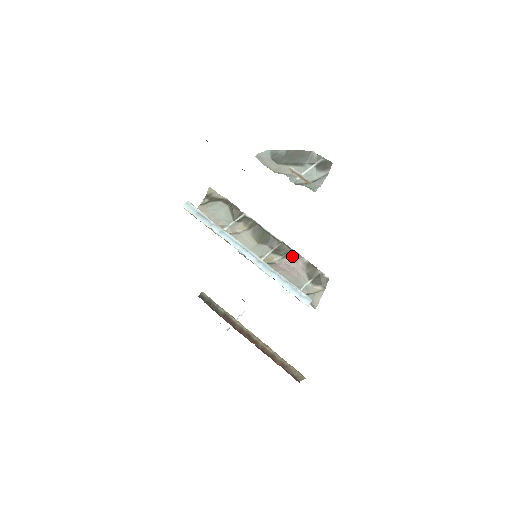
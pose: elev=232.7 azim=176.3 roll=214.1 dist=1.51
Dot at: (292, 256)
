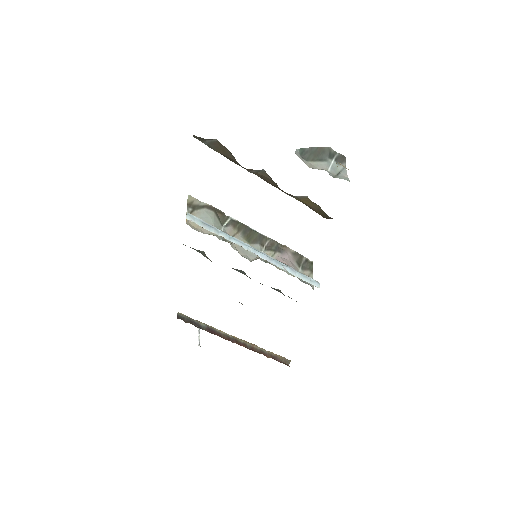
Dot at: (282, 249)
